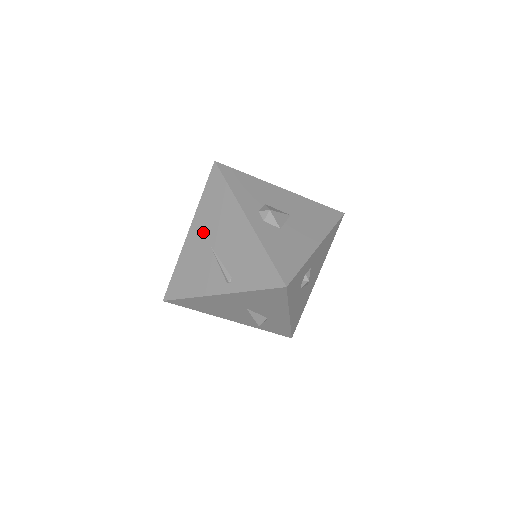
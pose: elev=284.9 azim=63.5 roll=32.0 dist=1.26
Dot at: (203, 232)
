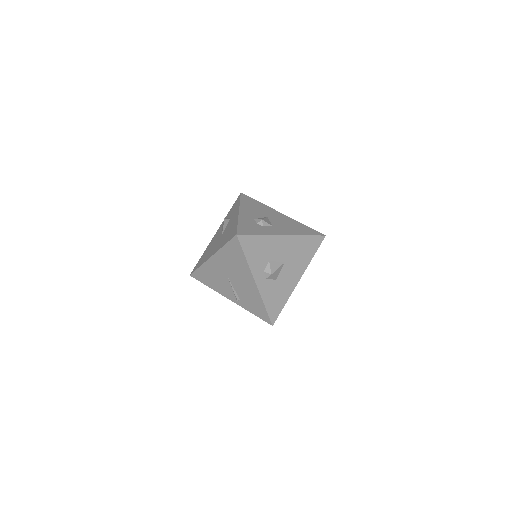
Dot at: (222, 266)
